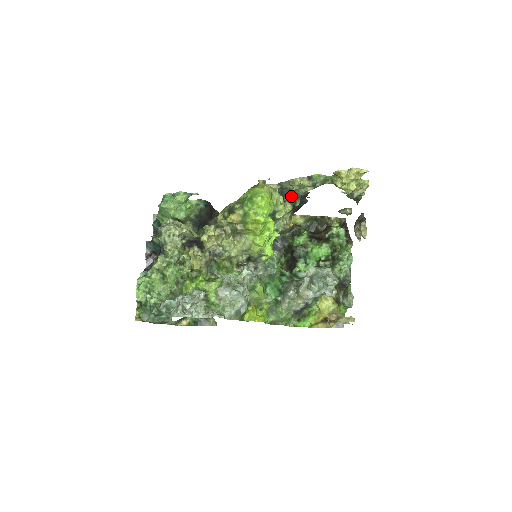
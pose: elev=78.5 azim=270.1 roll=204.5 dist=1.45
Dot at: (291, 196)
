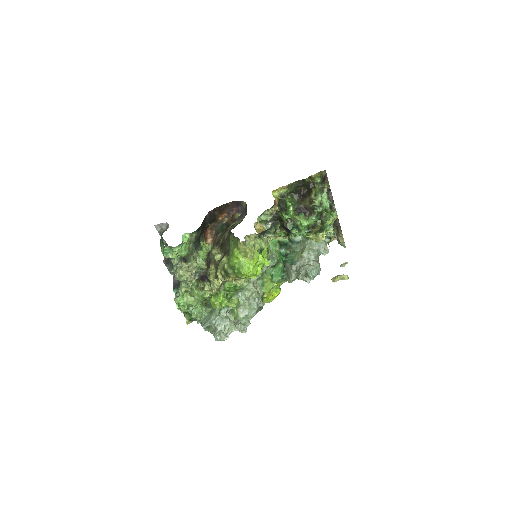
Dot at: (270, 229)
